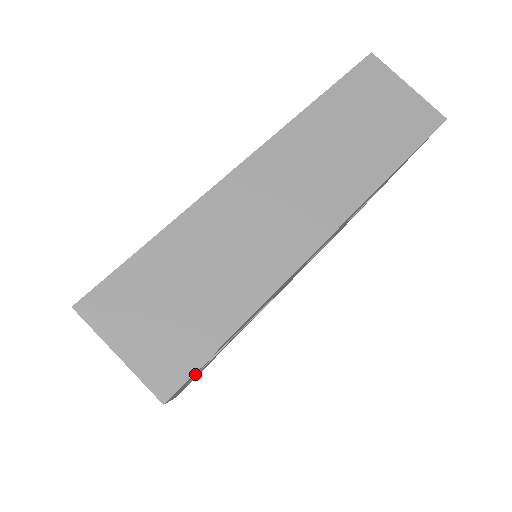
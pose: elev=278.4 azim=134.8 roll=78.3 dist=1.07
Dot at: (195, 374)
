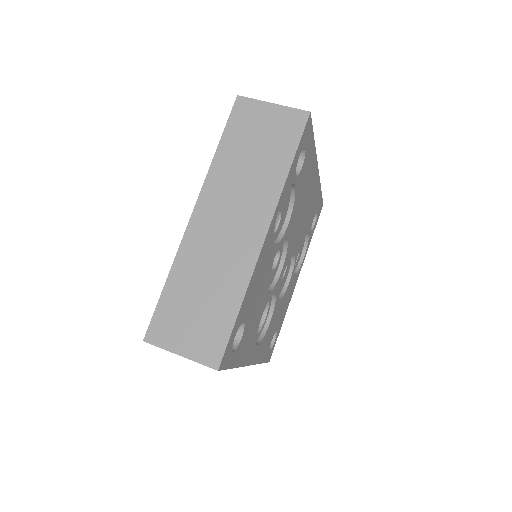
Dot at: (294, 175)
